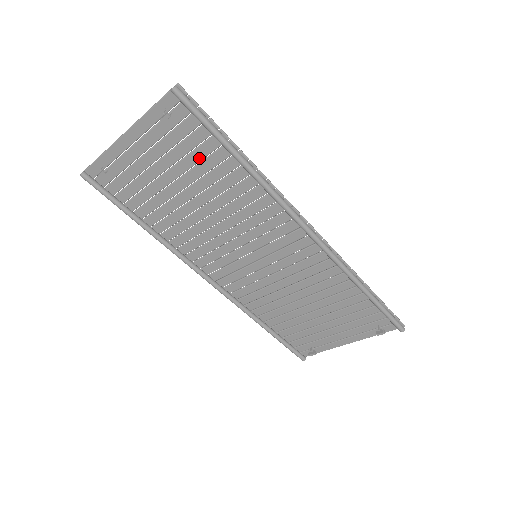
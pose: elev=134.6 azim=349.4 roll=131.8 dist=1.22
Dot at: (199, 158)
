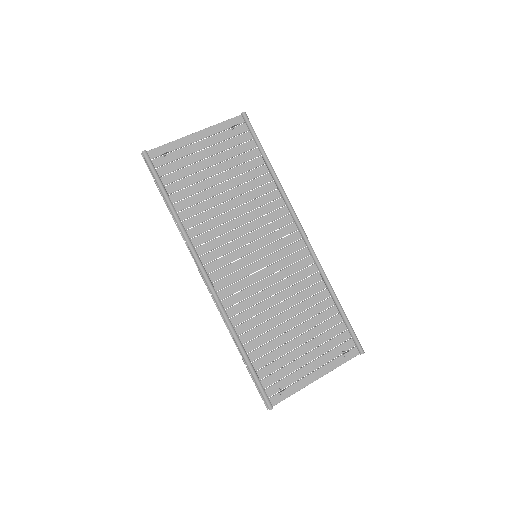
Dot at: (240, 162)
